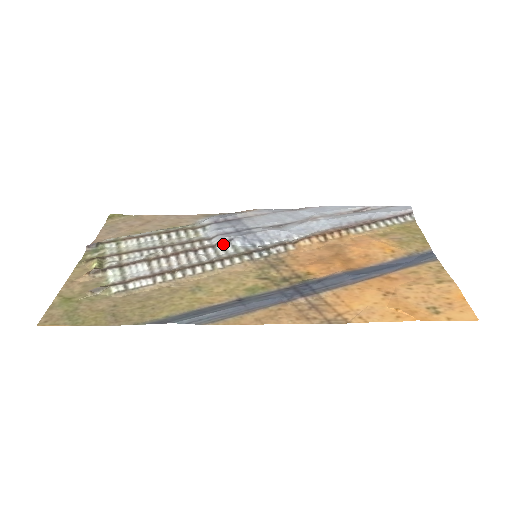
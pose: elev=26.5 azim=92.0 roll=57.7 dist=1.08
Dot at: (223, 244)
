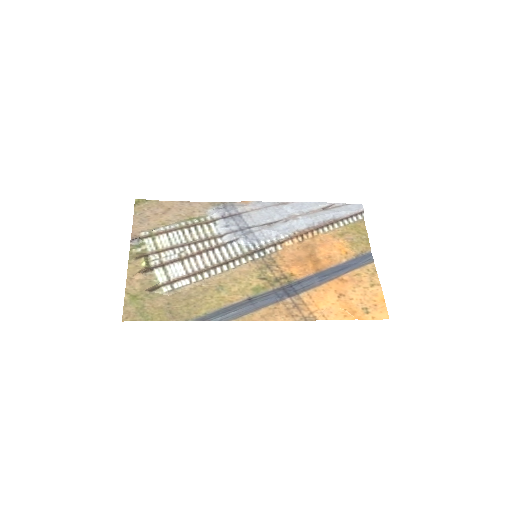
Dot at: (232, 243)
